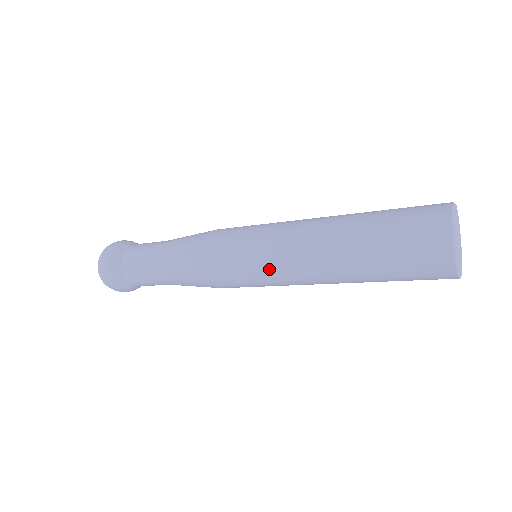
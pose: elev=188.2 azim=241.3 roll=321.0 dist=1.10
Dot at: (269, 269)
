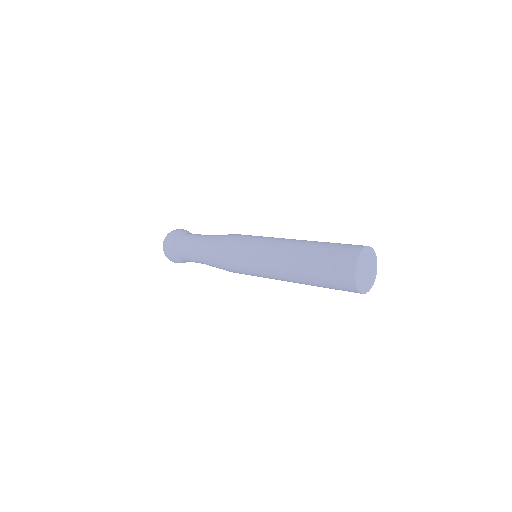
Dot at: (258, 252)
